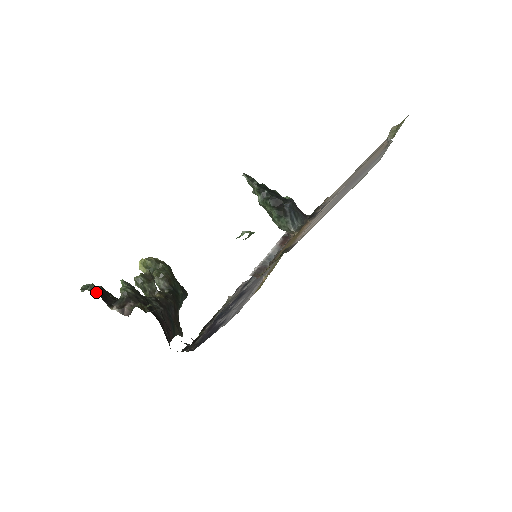
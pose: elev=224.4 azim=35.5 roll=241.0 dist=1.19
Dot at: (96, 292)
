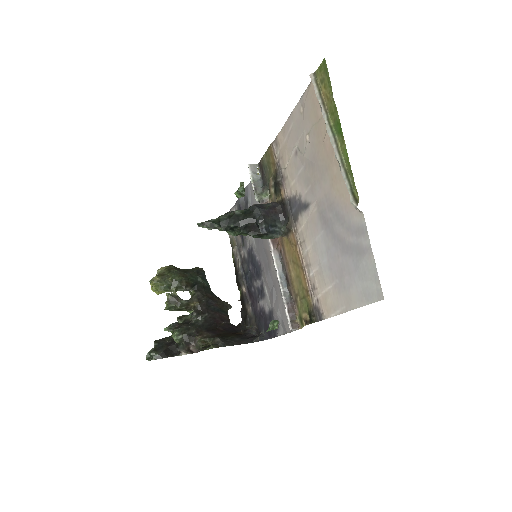
Dot at: (161, 356)
